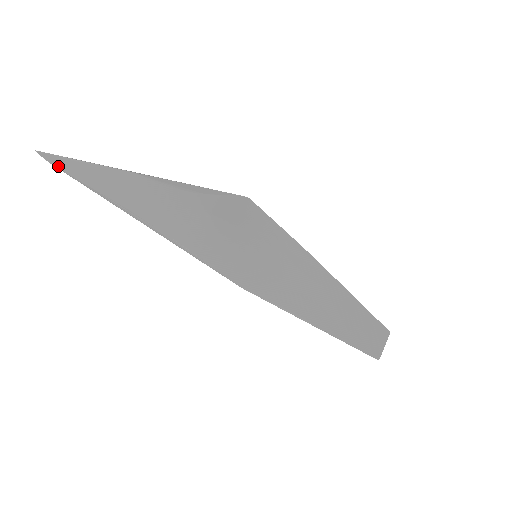
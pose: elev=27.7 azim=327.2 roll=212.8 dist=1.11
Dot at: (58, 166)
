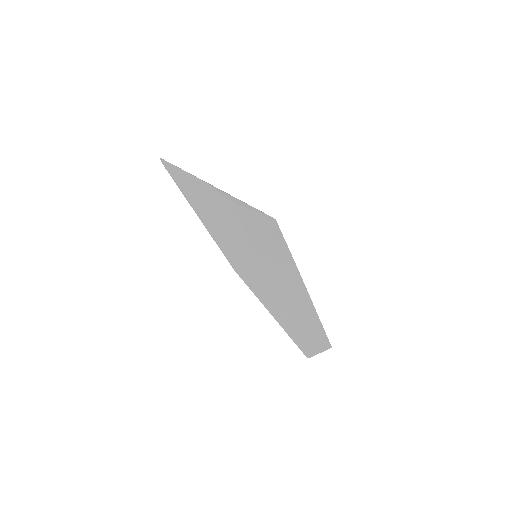
Dot at: (167, 169)
